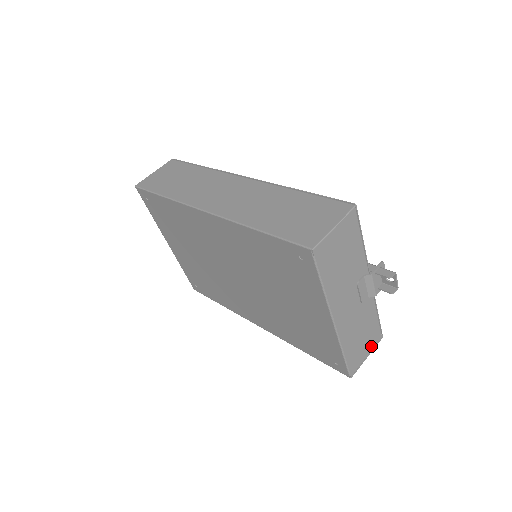
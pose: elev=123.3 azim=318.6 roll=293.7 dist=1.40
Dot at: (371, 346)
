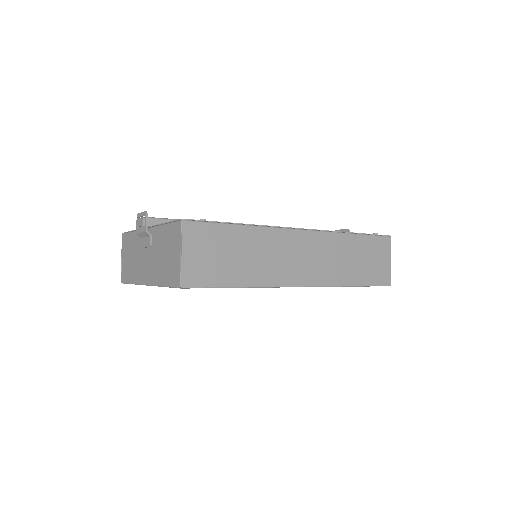
Dot at: occluded
